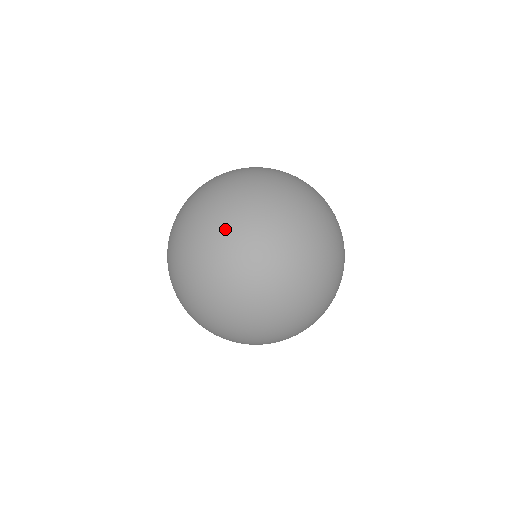
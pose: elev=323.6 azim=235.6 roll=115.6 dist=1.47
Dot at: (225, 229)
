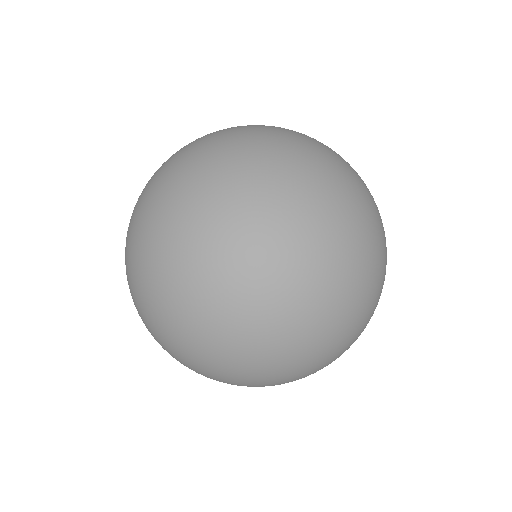
Dot at: (255, 365)
